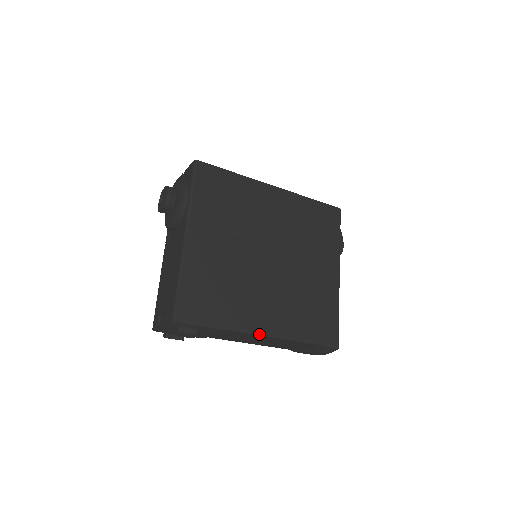
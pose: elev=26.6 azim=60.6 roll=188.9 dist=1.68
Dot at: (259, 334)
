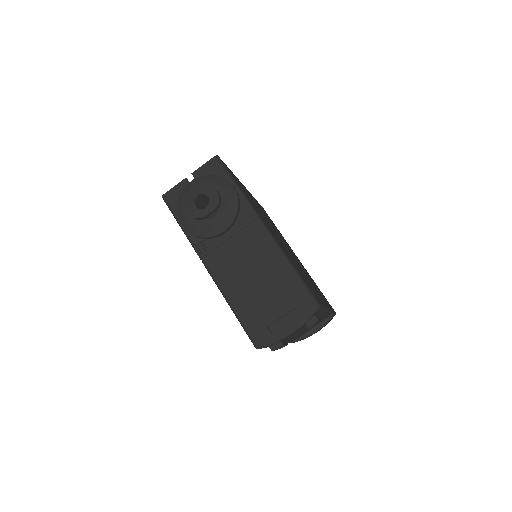
Dot at: occluded
